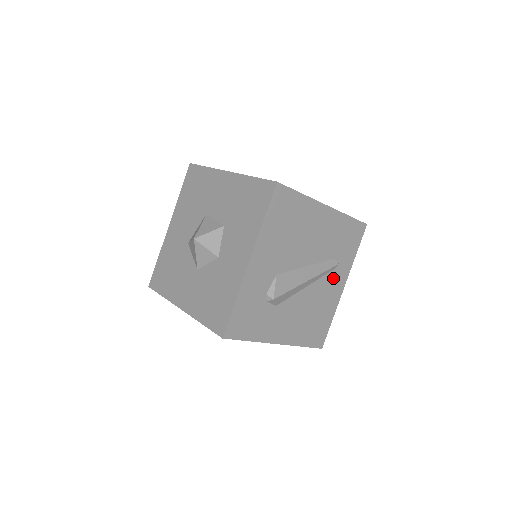
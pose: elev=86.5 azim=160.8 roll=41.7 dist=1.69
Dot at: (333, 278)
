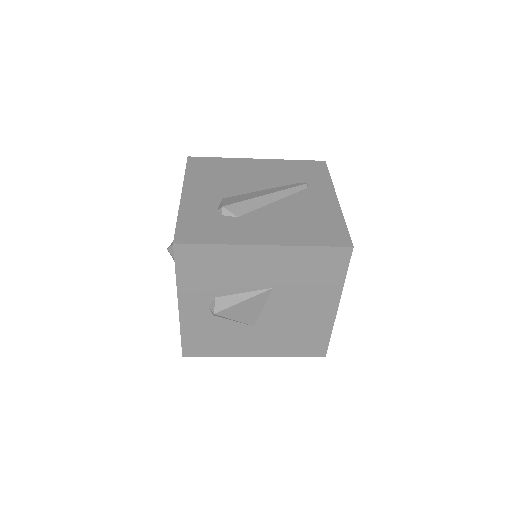
Dot at: (311, 194)
